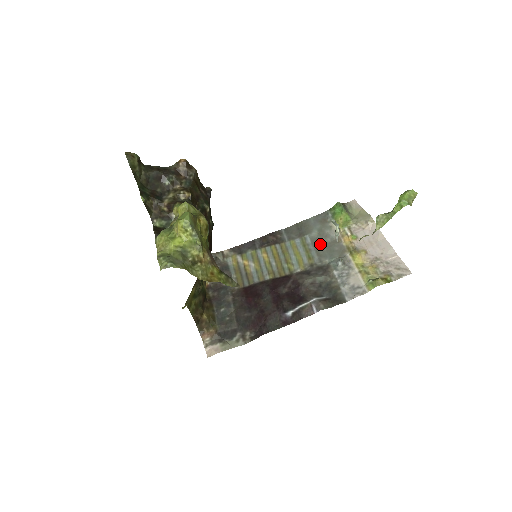
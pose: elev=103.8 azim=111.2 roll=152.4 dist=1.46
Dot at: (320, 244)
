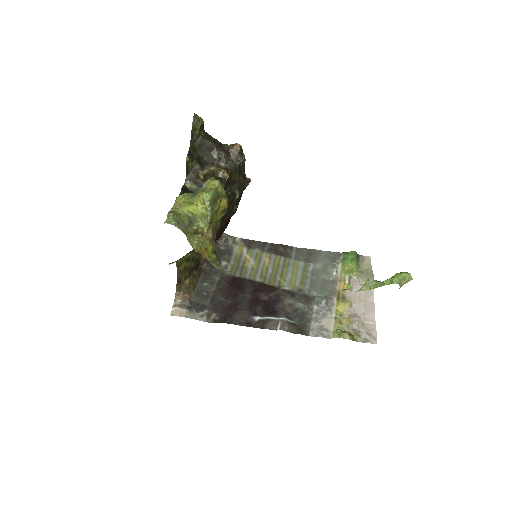
Dot at: (318, 277)
